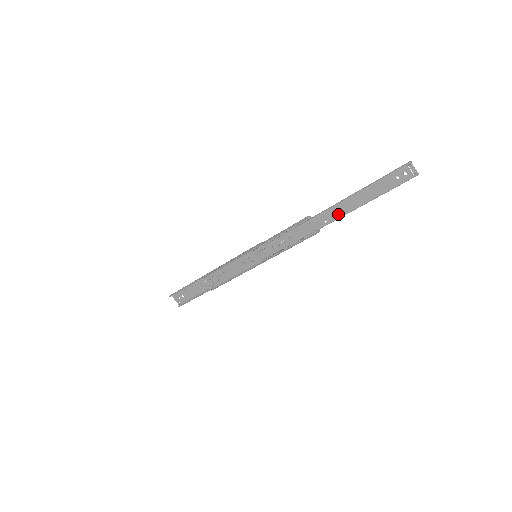
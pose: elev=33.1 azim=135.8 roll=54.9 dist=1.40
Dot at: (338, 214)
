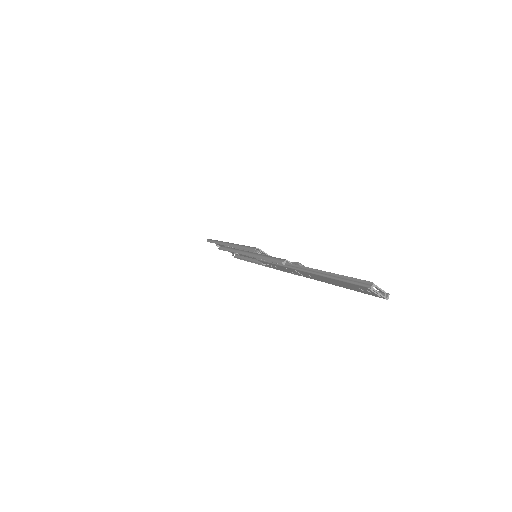
Dot at: (311, 277)
